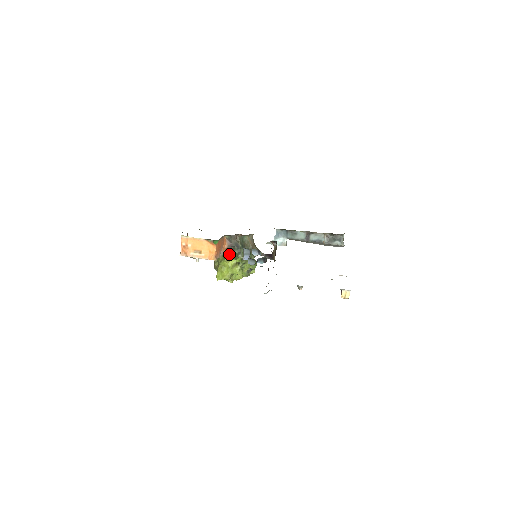
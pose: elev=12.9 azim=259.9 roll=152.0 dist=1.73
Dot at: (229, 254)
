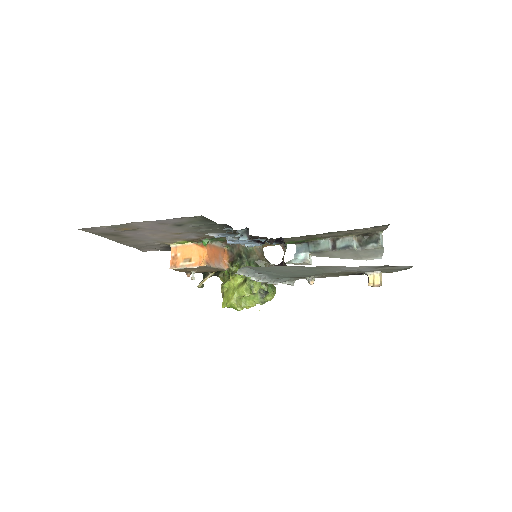
Dot at: (232, 269)
